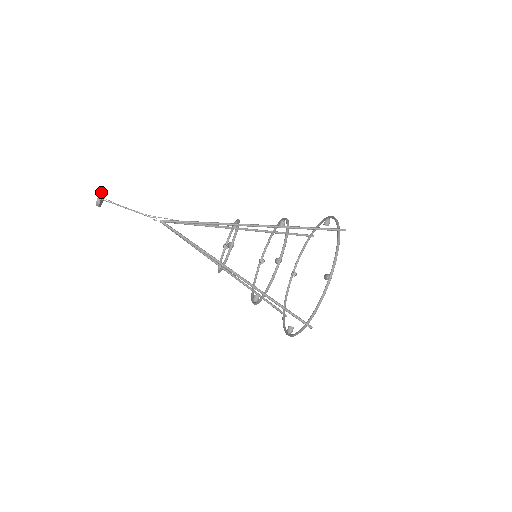
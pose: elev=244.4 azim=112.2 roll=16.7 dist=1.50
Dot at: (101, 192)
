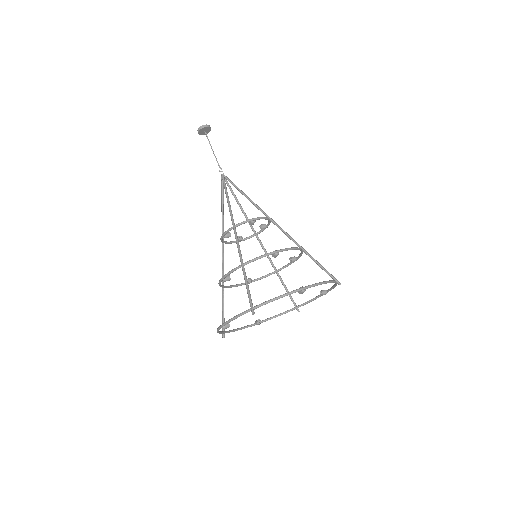
Dot at: occluded
